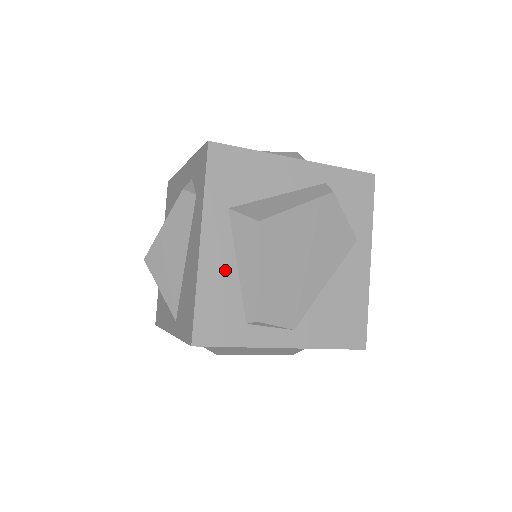
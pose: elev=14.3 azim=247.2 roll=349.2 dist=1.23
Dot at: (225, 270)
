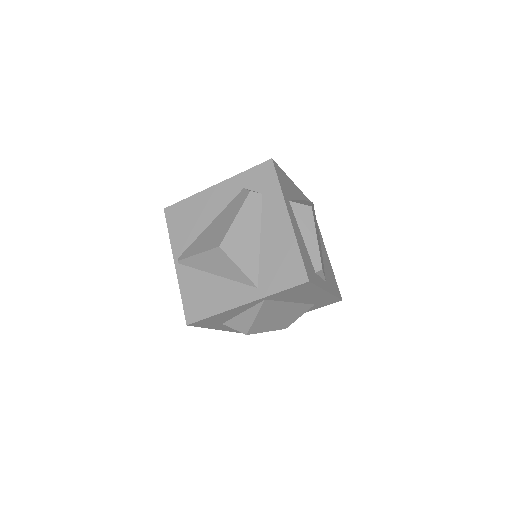
Dot at: (300, 237)
